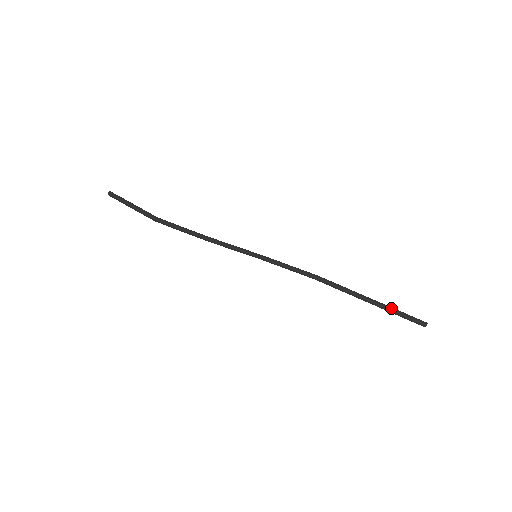
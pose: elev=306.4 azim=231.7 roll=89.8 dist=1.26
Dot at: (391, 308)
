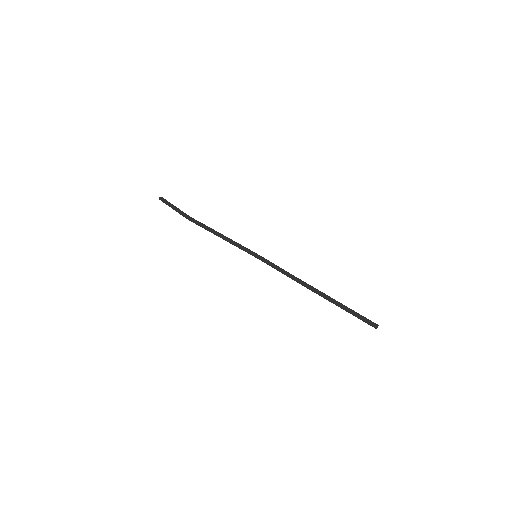
Dot at: occluded
